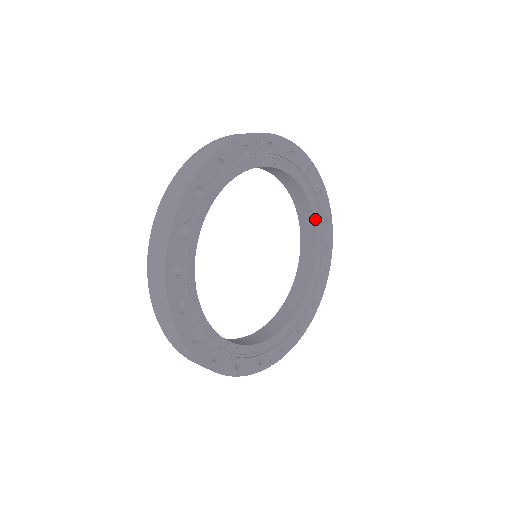
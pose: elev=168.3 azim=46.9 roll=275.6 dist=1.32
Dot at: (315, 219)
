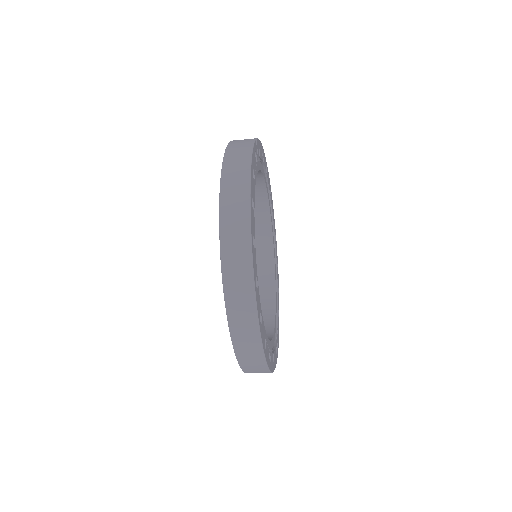
Dot at: (270, 212)
